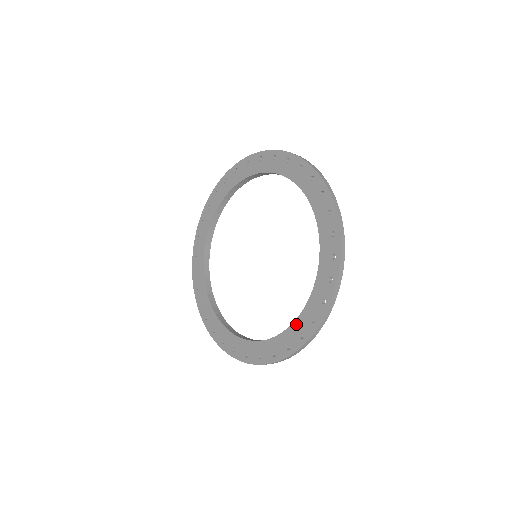
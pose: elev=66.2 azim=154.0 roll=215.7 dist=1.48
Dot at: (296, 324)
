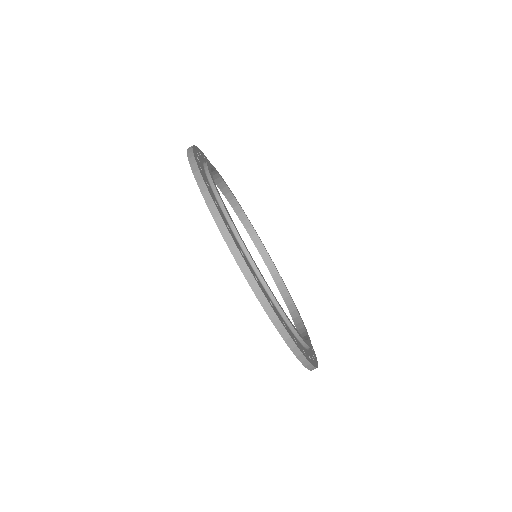
Dot at: occluded
